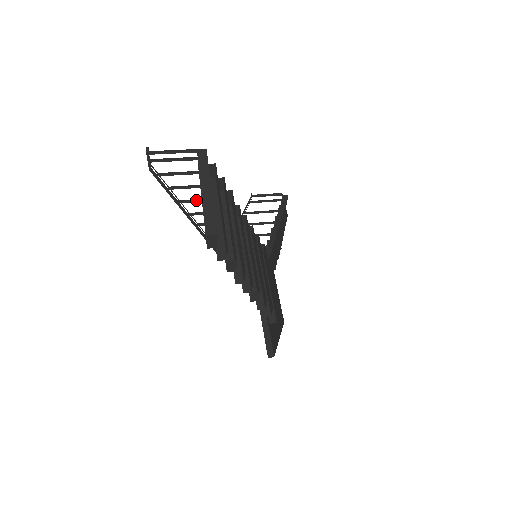
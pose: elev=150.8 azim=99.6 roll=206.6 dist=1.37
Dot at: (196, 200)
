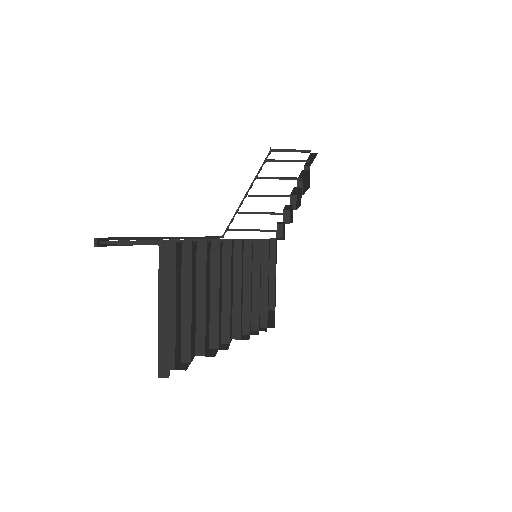
Dot at: occluded
